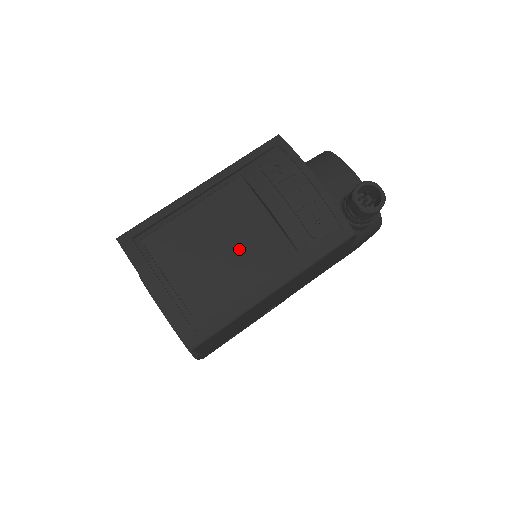
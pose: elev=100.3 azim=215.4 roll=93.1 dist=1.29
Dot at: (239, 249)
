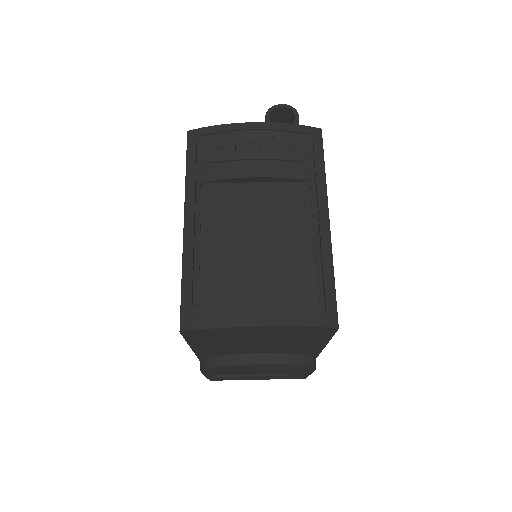
Dot at: (270, 227)
